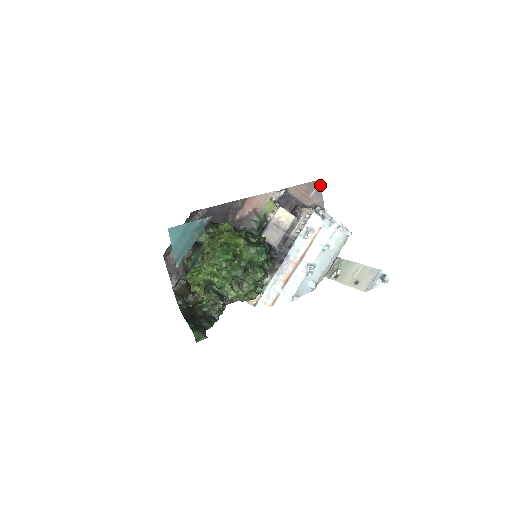
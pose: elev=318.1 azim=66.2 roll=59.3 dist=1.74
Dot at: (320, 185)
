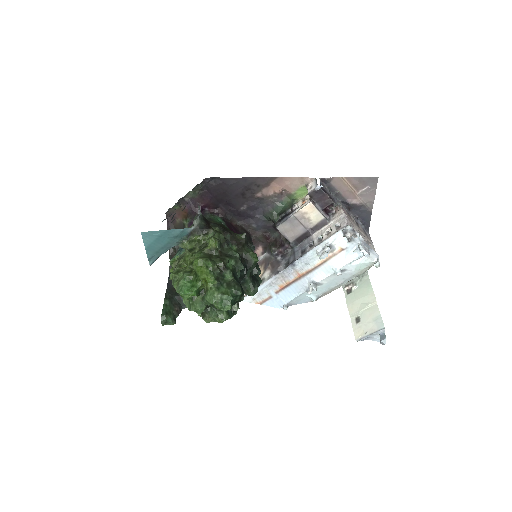
Dot at: occluded
